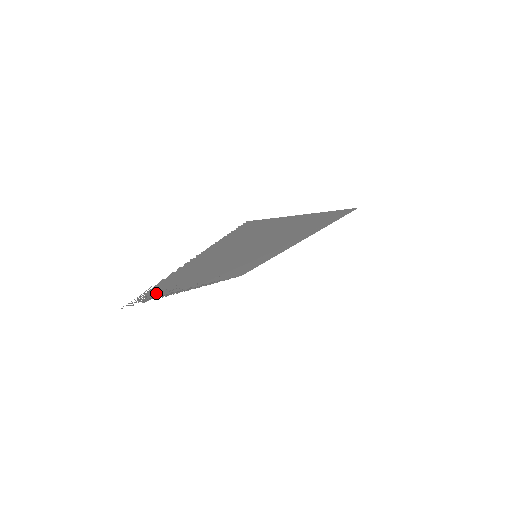
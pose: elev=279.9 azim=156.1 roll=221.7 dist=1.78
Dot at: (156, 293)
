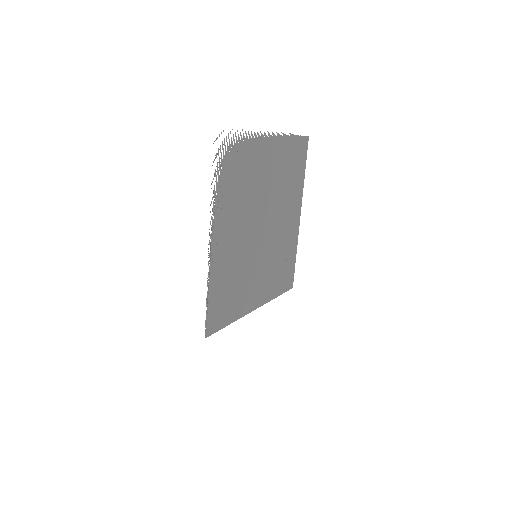
Dot at: (231, 163)
